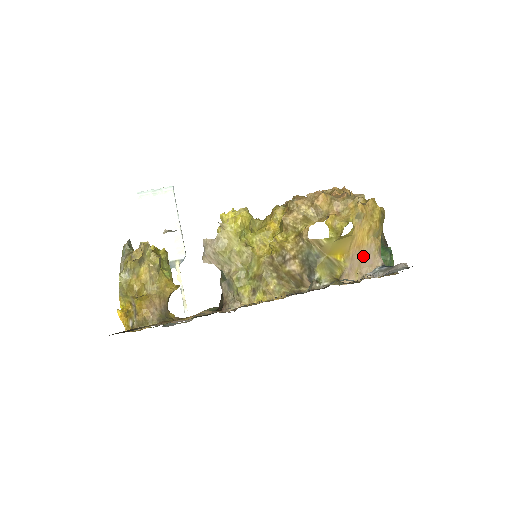
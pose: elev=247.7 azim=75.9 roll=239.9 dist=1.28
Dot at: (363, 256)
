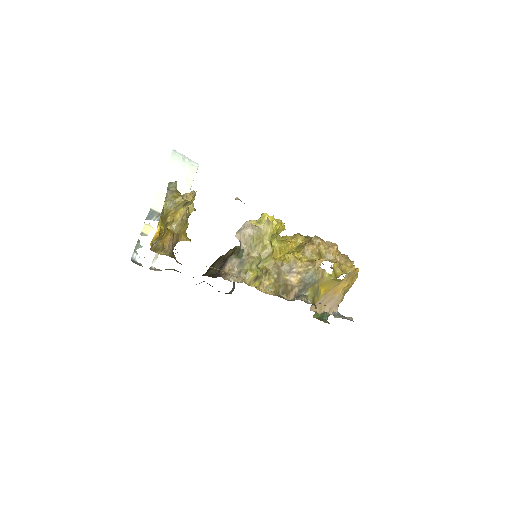
Dot at: (332, 299)
